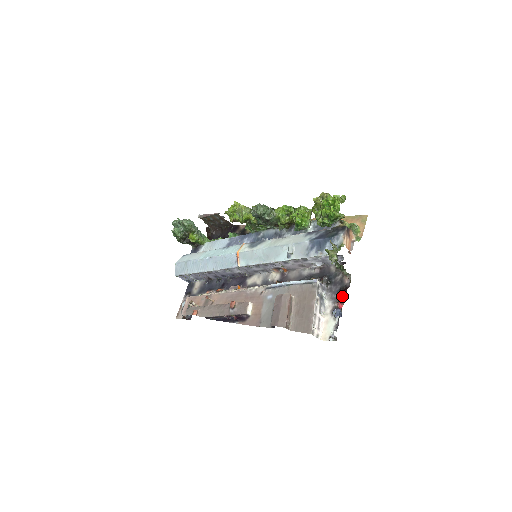
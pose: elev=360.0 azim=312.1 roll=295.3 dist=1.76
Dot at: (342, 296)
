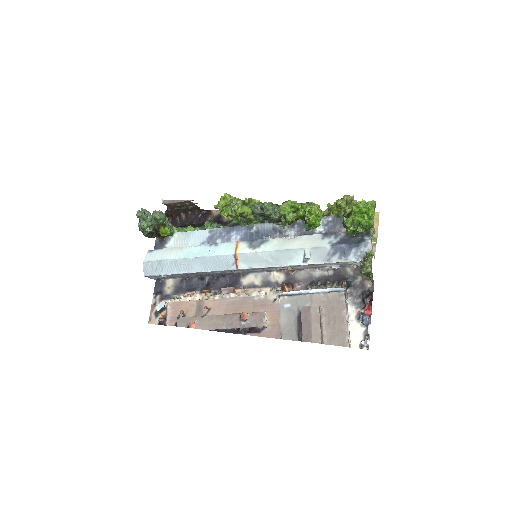
Dot at: (368, 302)
